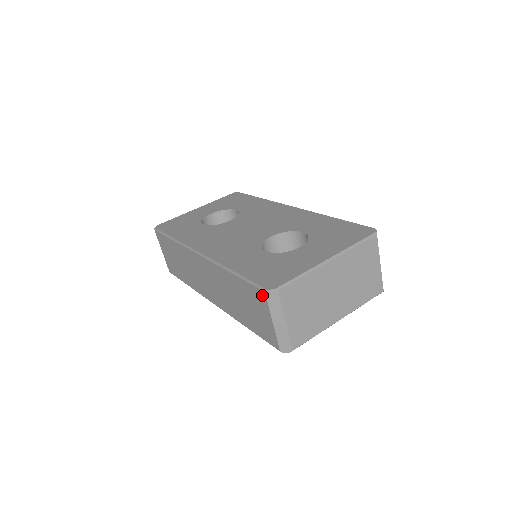
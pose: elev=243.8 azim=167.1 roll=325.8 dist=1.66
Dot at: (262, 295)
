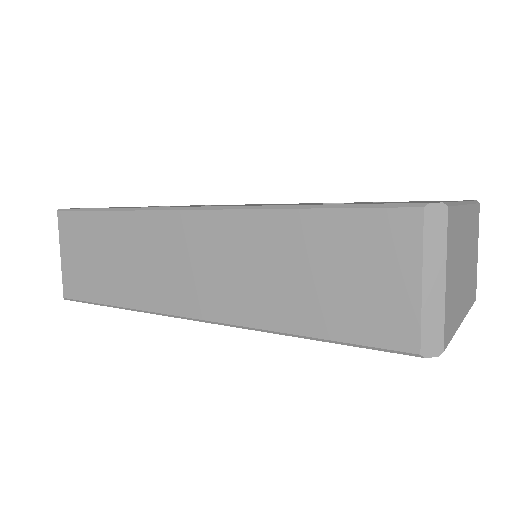
Dot at: (408, 220)
